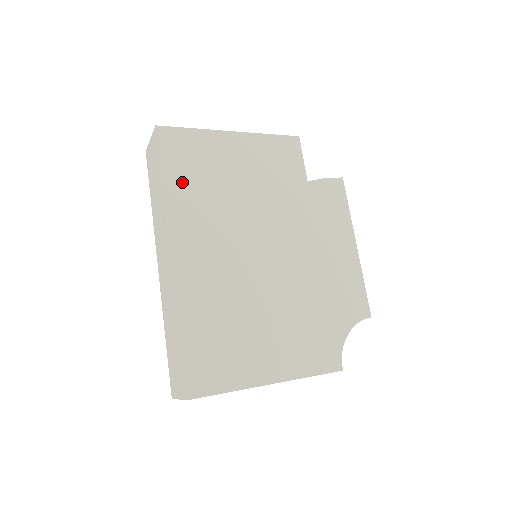
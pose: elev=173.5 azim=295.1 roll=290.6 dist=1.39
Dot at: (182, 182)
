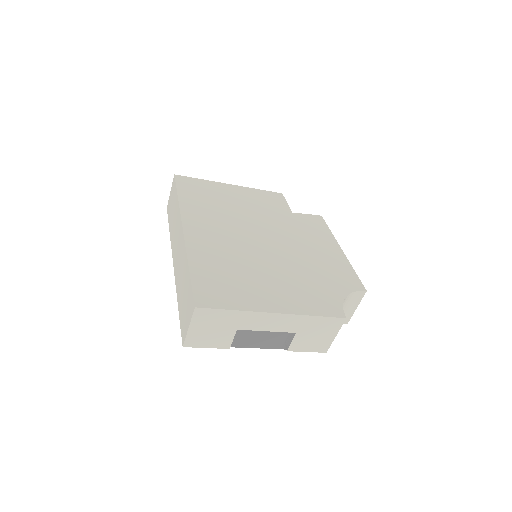
Dot at: (193, 199)
